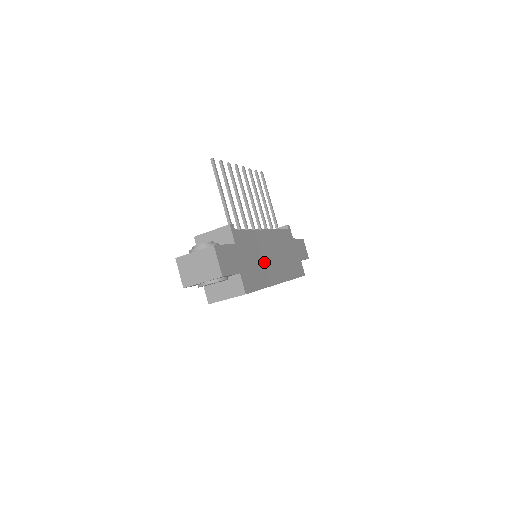
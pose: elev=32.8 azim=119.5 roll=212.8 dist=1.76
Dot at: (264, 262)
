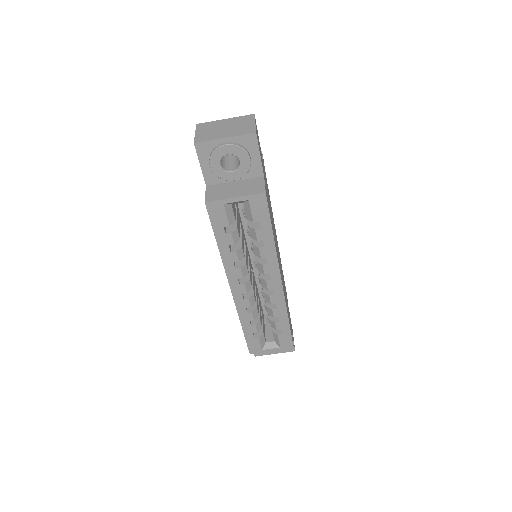
Dot at: (275, 237)
